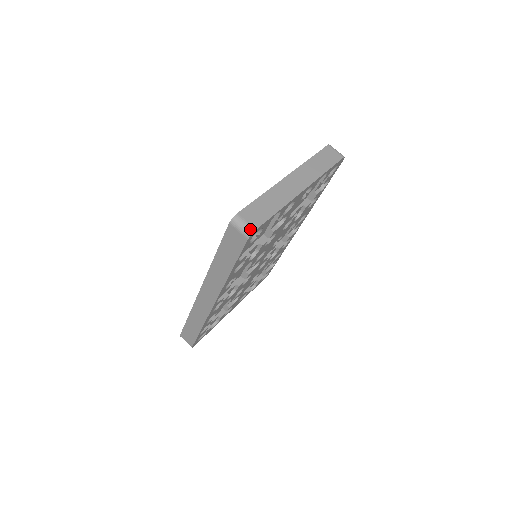
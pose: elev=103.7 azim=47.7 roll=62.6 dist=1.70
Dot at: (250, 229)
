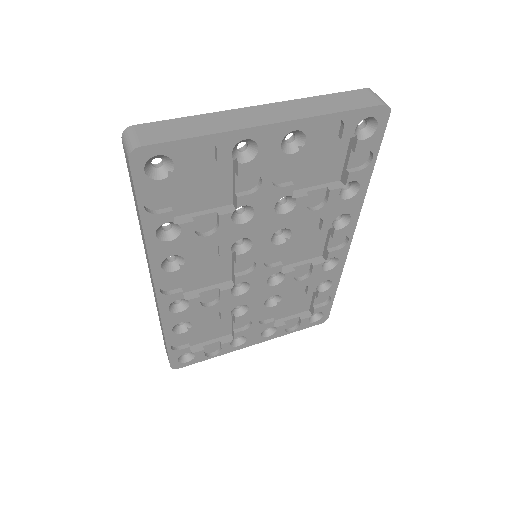
Dot at: (133, 144)
